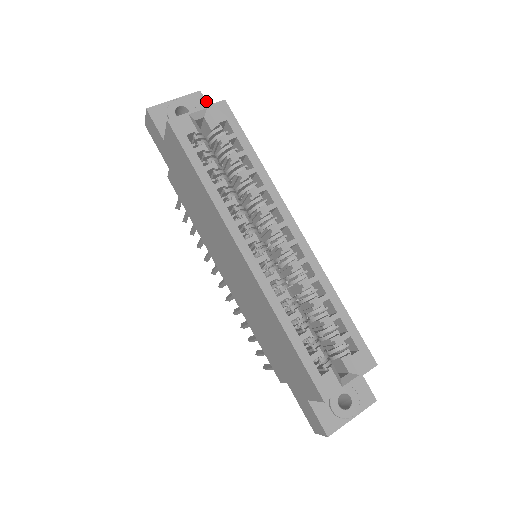
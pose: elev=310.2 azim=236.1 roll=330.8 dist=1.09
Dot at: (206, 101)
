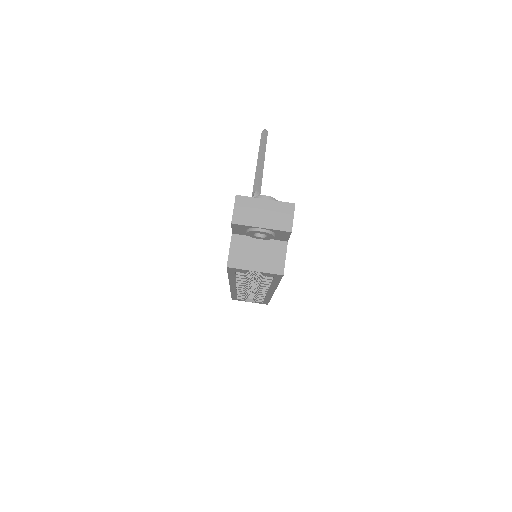
Dot at: occluded
